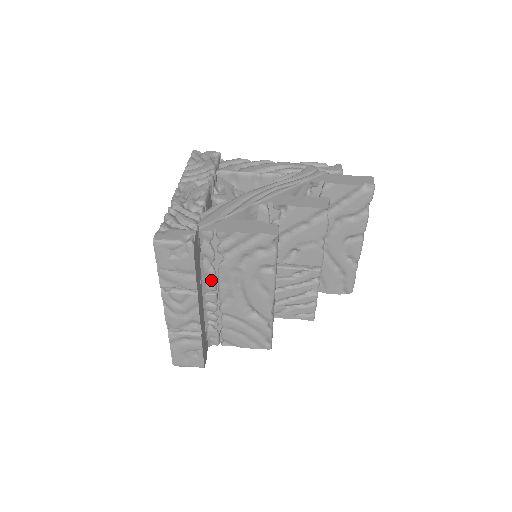
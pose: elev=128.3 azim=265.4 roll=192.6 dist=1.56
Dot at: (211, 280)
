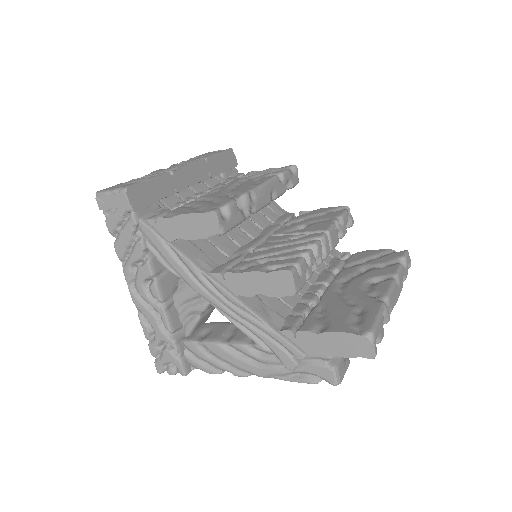
Dot at: (214, 187)
